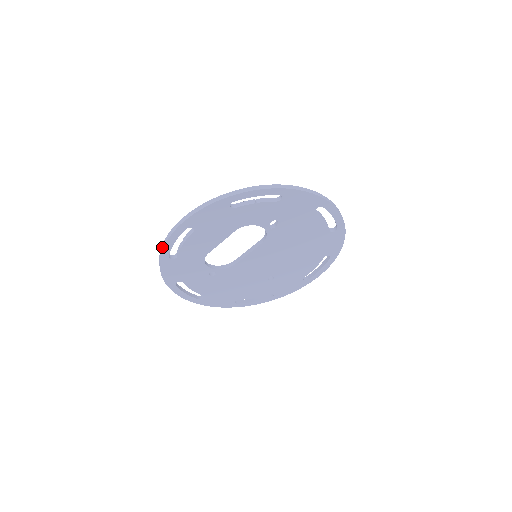
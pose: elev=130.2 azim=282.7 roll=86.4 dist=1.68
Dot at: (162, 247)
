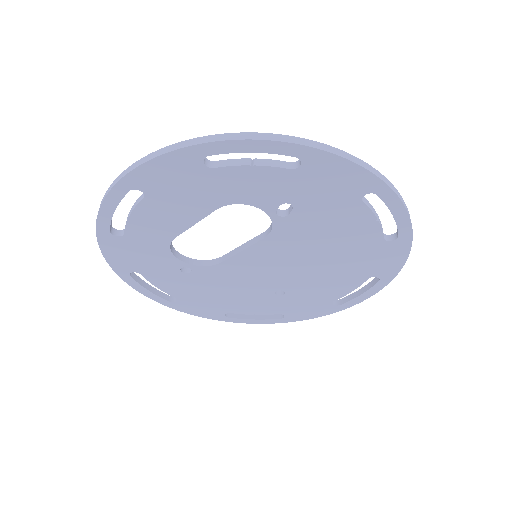
Dot at: occluded
